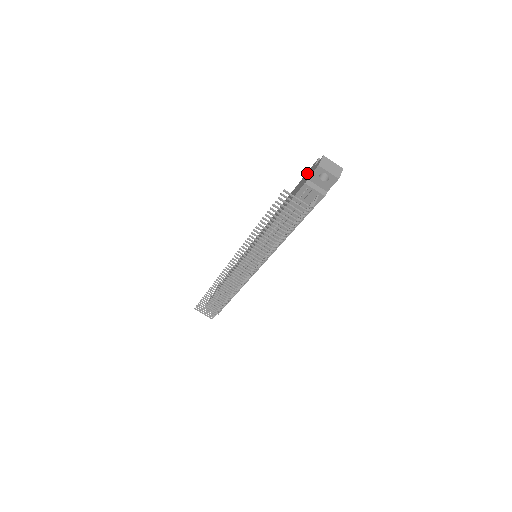
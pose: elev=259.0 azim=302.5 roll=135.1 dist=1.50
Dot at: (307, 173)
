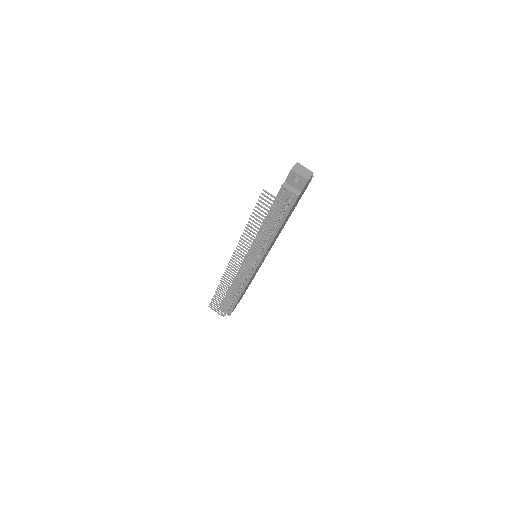
Dot at: occluded
